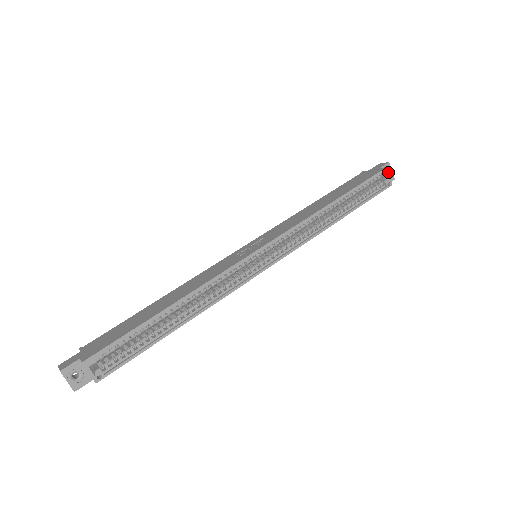
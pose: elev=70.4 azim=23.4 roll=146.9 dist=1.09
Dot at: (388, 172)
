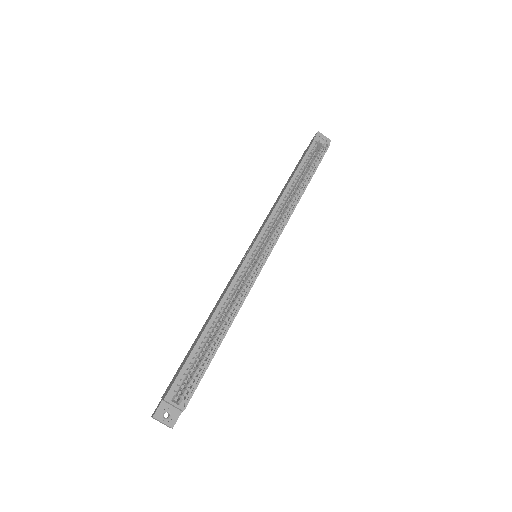
Dot at: occluded
